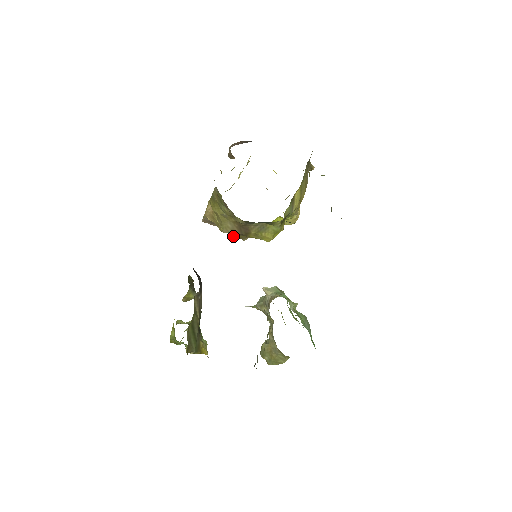
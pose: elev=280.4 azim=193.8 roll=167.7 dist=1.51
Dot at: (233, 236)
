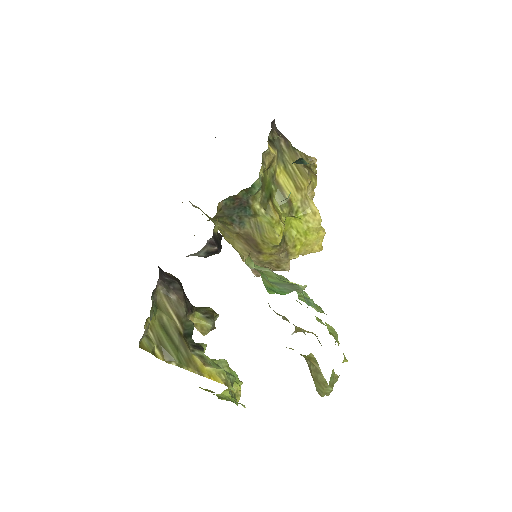
Dot at: occluded
